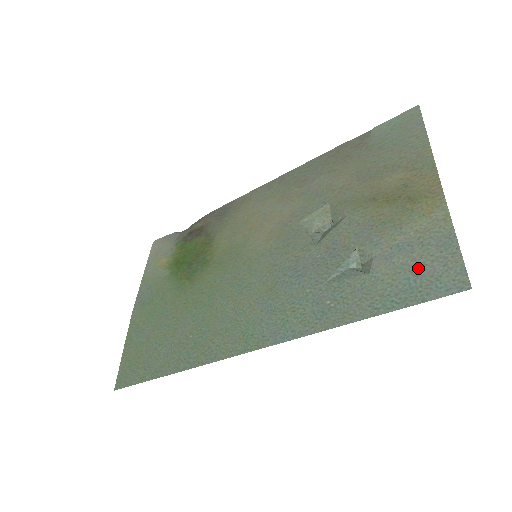
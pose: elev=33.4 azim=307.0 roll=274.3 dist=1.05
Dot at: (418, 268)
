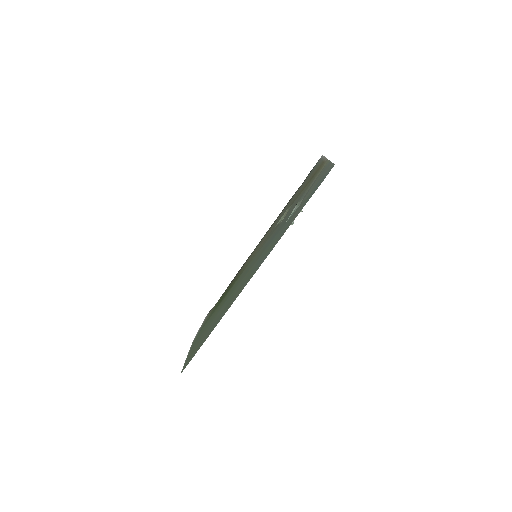
Dot at: (318, 182)
